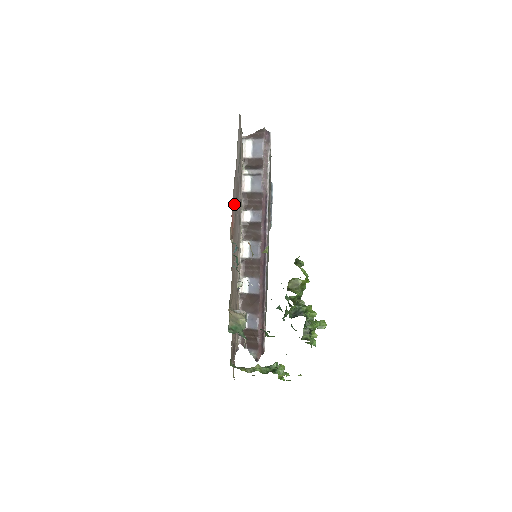
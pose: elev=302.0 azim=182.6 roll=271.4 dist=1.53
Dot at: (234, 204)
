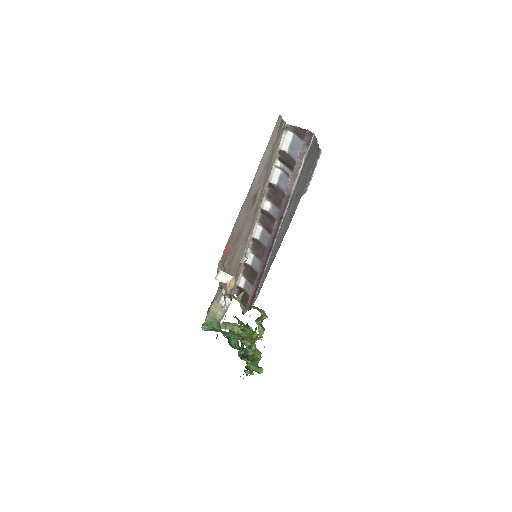
Dot at: (237, 227)
